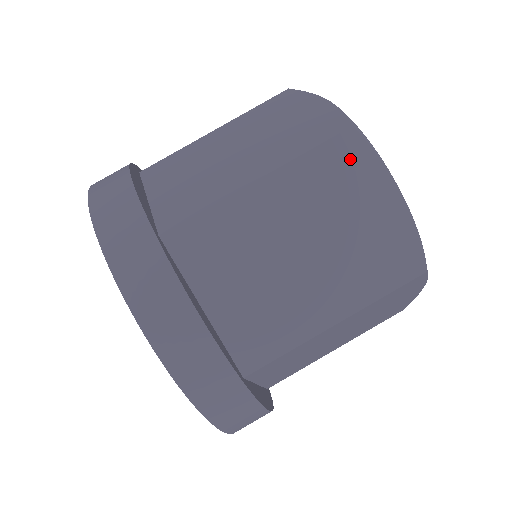
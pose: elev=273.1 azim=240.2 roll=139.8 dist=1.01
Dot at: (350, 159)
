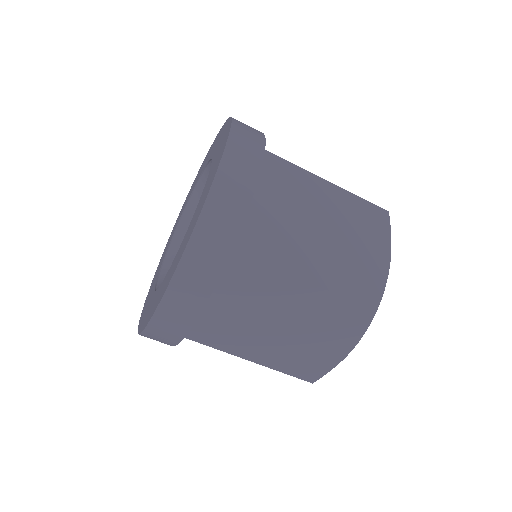
Dot at: occluded
